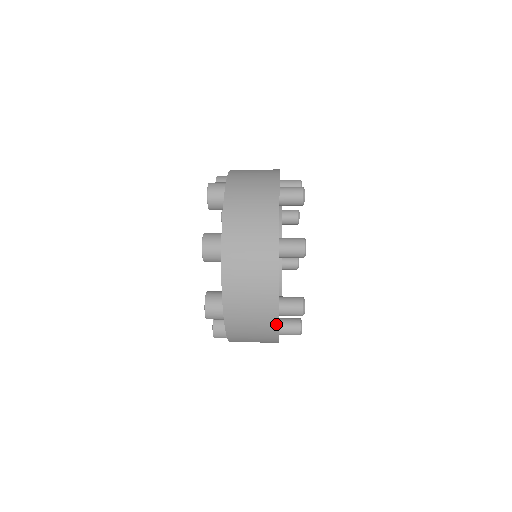
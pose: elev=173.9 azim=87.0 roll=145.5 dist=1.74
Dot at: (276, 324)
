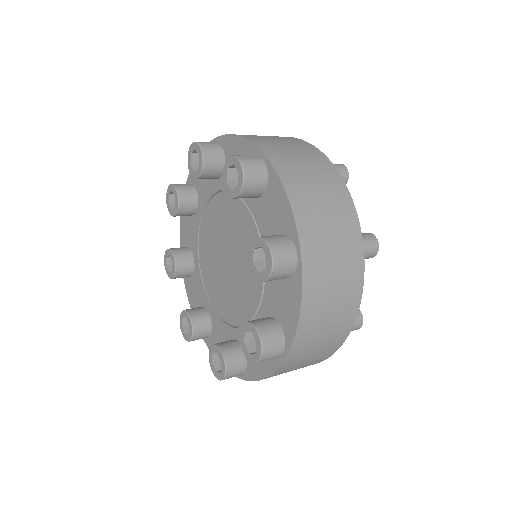
Dot at: occluded
